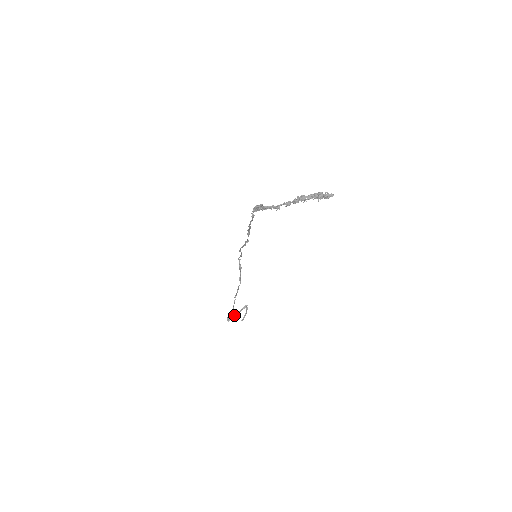
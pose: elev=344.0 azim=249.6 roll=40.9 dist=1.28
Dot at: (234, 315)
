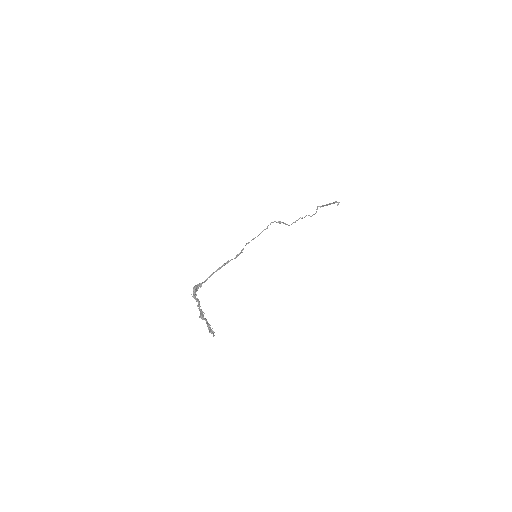
Dot at: (325, 205)
